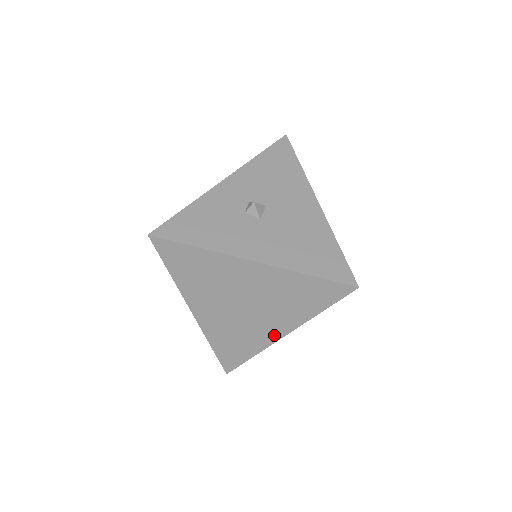
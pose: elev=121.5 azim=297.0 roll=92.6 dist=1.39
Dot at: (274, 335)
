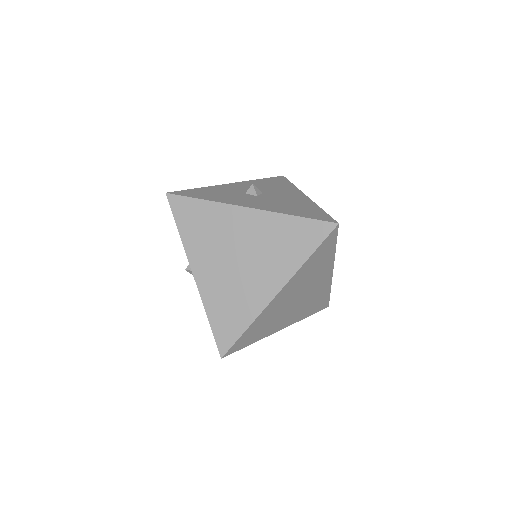
Dot at: (268, 294)
